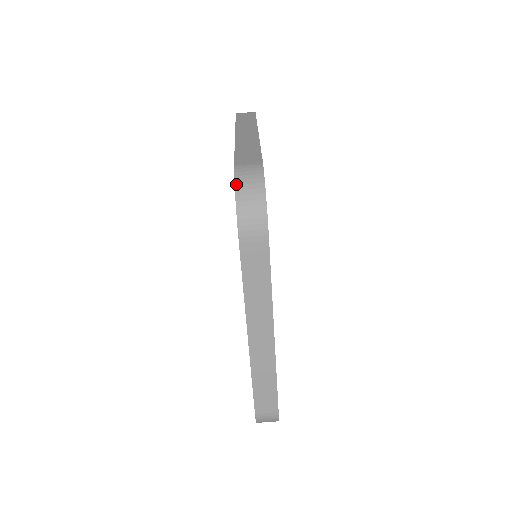
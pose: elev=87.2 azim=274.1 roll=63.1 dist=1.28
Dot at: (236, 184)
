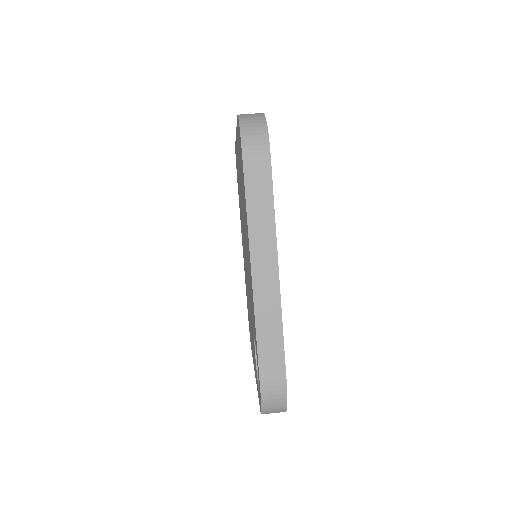
Dot at: (240, 118)
